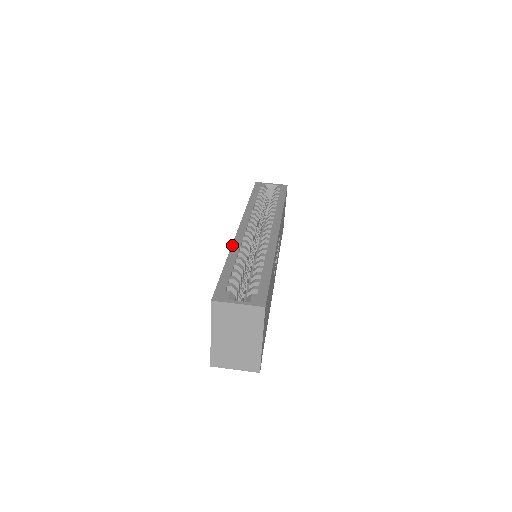
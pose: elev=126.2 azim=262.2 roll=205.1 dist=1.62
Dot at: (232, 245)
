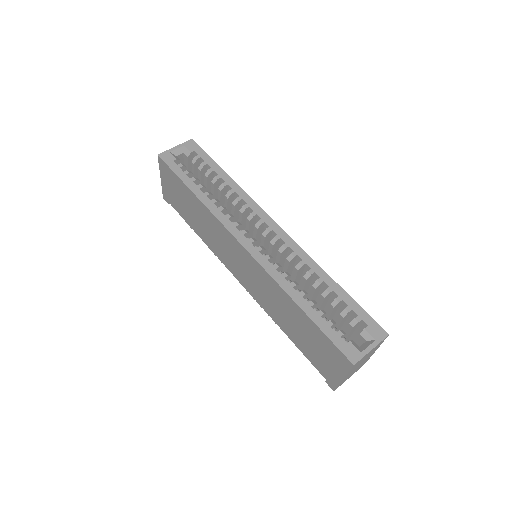
Dot at: (276, 281)
